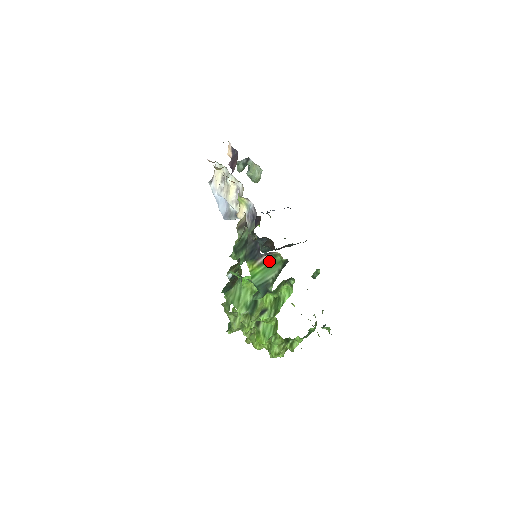
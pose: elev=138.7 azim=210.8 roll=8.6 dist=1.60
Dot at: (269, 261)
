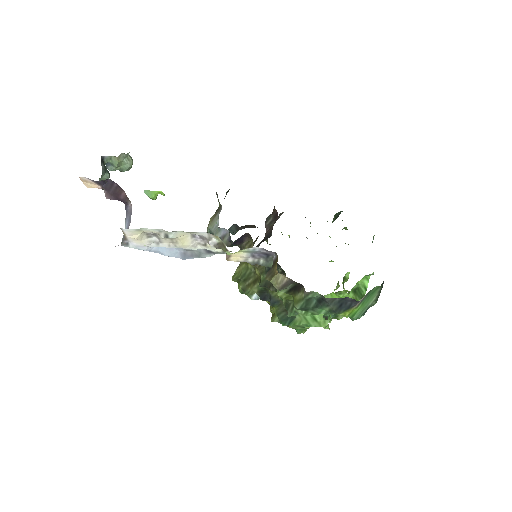
Dot at: (367, 297)
